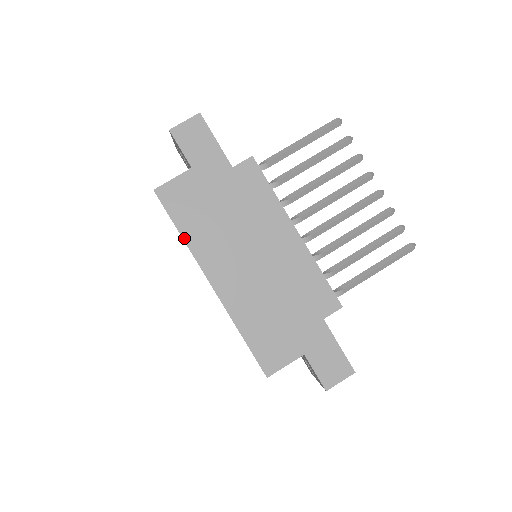
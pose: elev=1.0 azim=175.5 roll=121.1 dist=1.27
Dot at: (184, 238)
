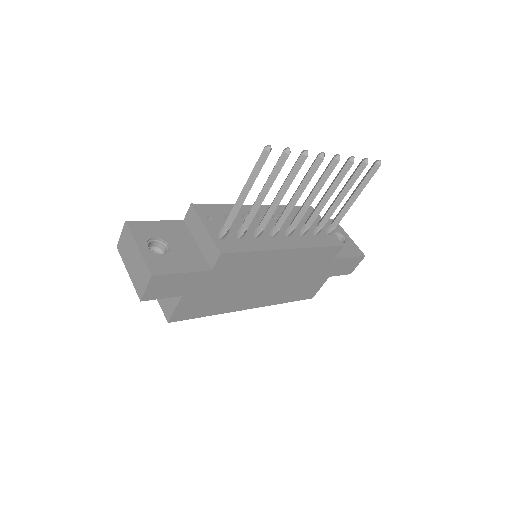
Dot at: occluded
